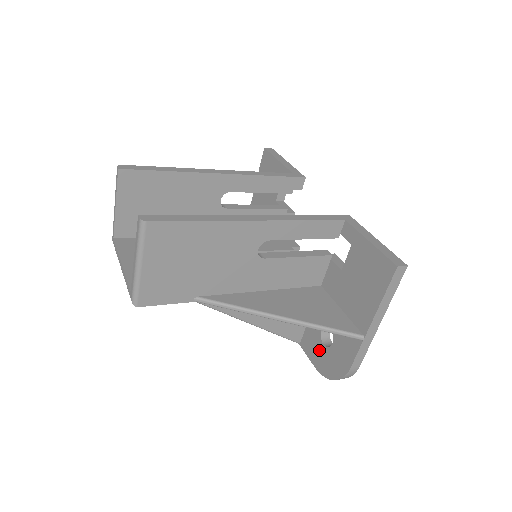
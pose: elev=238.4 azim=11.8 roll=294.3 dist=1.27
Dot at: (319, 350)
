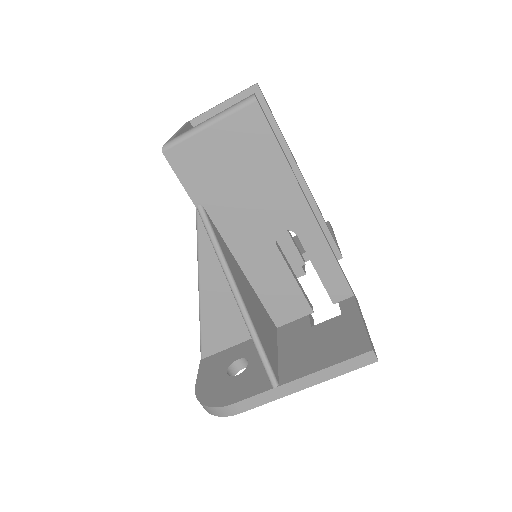
Dot at: (217, 373)
